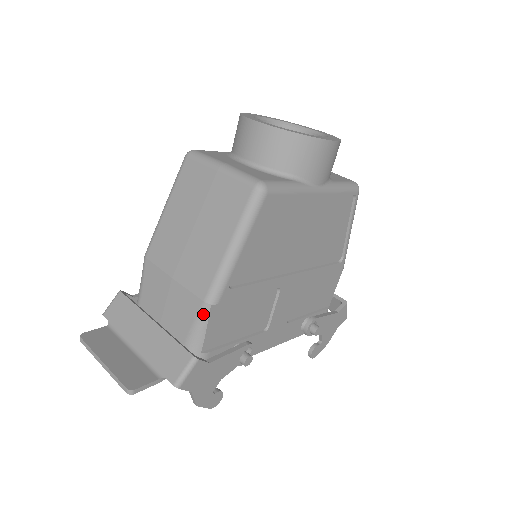
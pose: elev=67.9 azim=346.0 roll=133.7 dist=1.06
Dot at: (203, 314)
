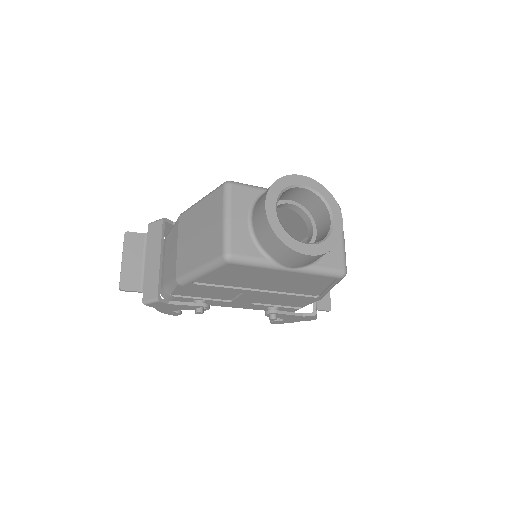
Dot at: (174, 283)
